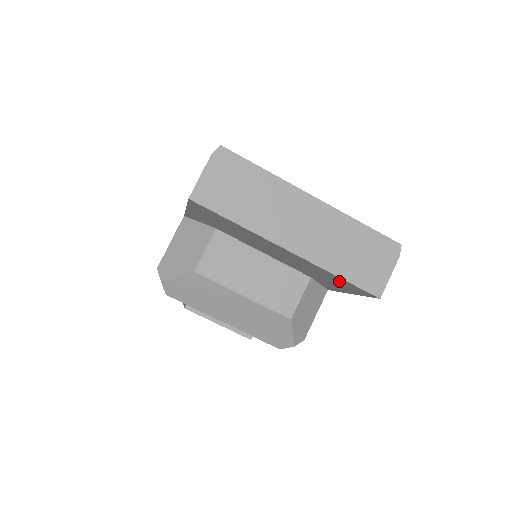
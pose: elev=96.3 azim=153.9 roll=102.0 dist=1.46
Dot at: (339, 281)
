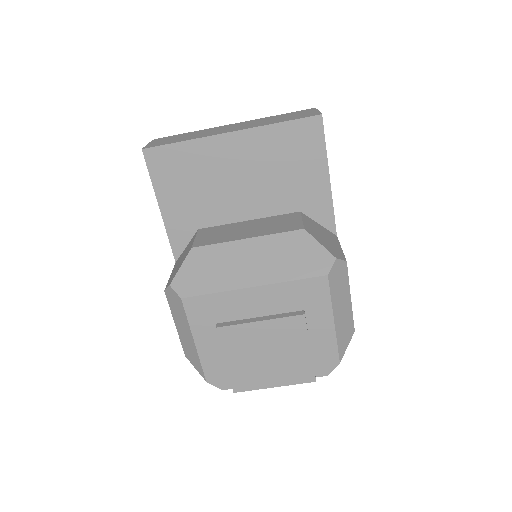
Dot at: (292, 142)
